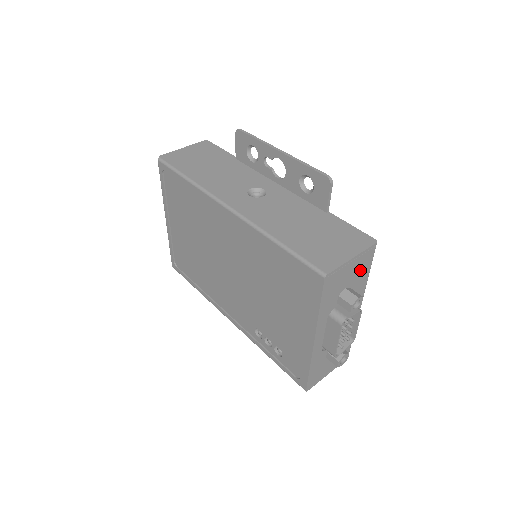
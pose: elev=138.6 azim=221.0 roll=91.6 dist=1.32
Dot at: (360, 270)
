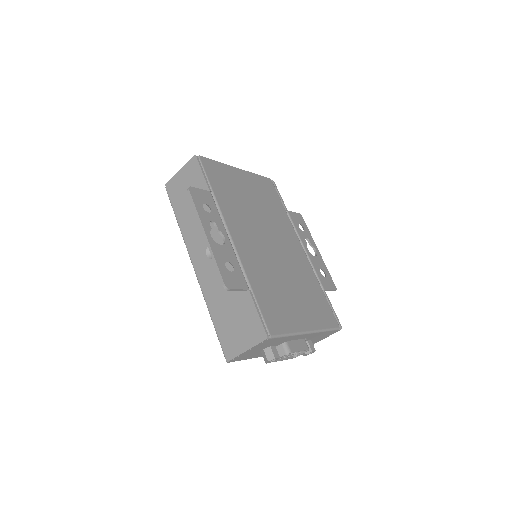
Dot at: (269, 343)
